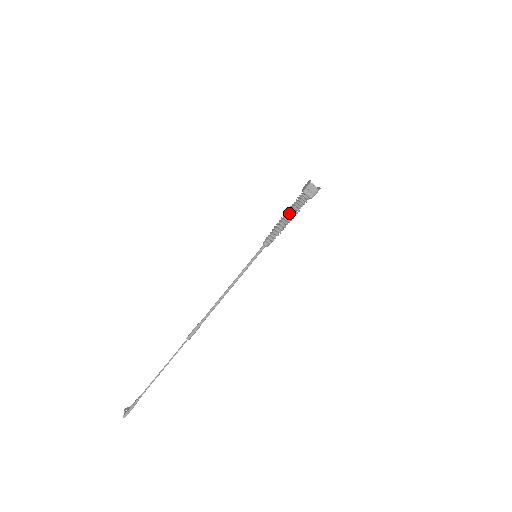
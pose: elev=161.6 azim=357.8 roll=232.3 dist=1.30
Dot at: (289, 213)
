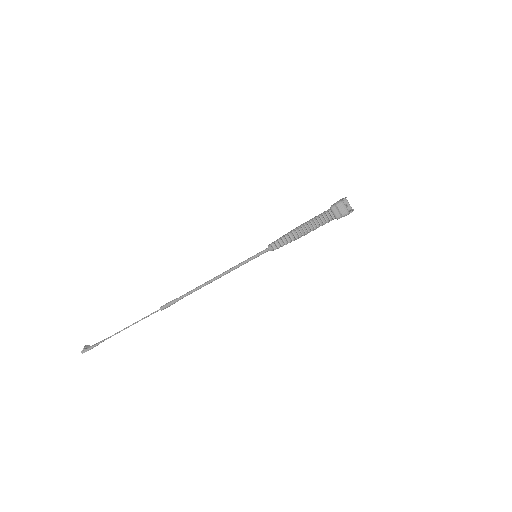
Dot at: (307, 225)
